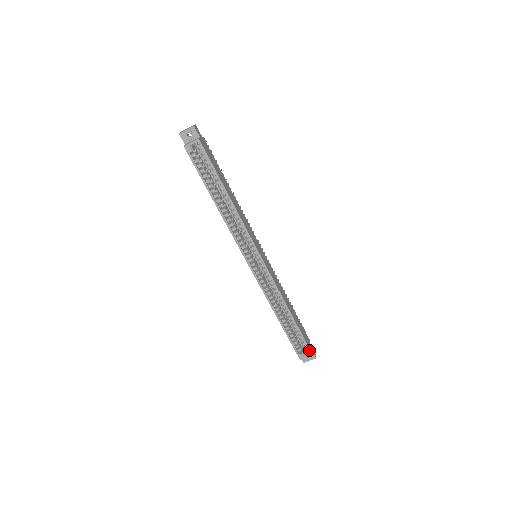
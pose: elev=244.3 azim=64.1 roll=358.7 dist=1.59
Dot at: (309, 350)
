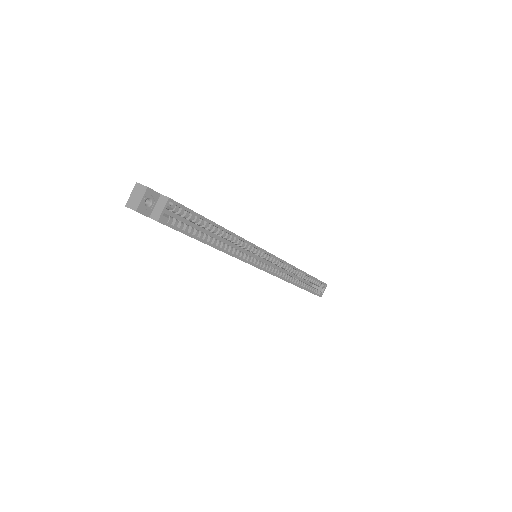
Dot at: (324, 284)
